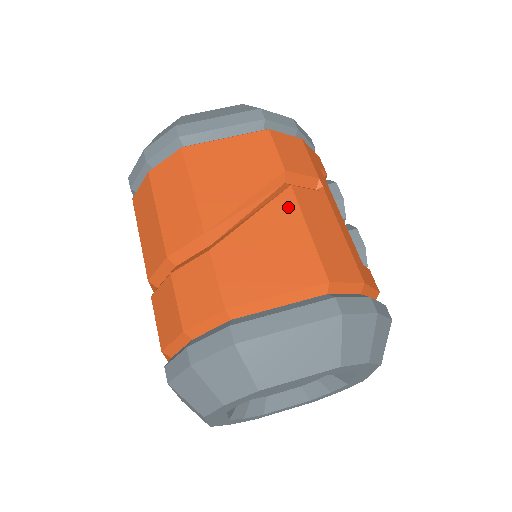
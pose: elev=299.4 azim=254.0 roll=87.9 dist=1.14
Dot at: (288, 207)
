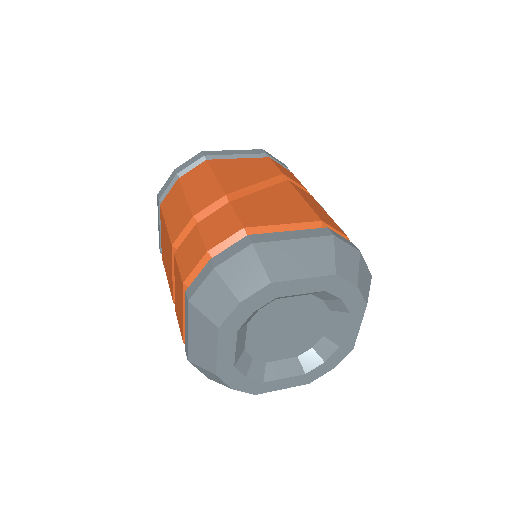
Dot at: (287, 188)
